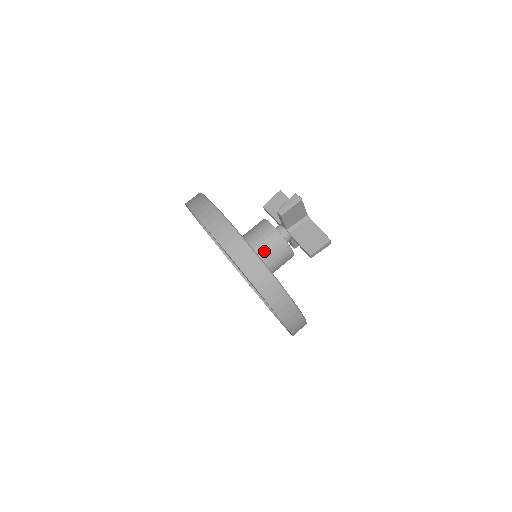
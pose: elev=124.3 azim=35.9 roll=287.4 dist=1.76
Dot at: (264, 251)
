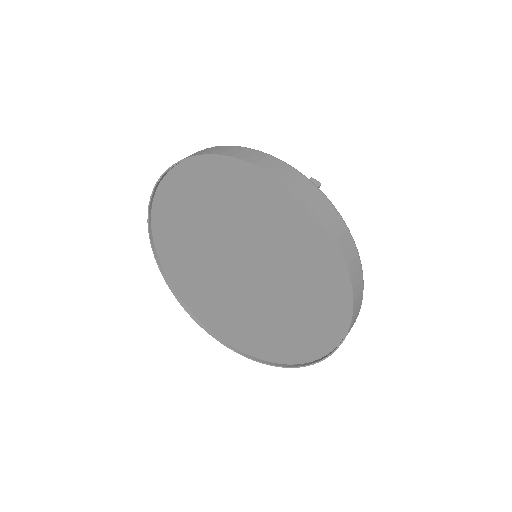
Dot at: occluded
